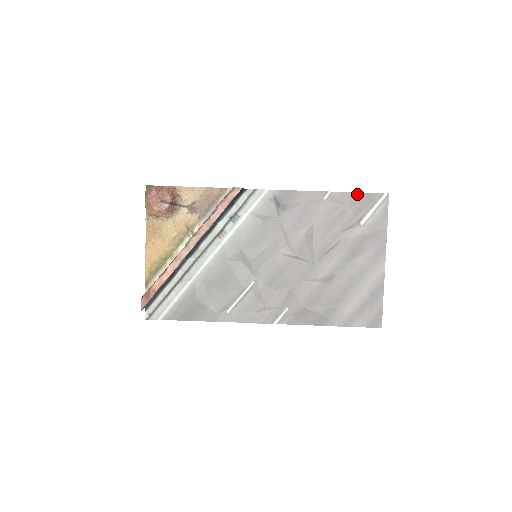
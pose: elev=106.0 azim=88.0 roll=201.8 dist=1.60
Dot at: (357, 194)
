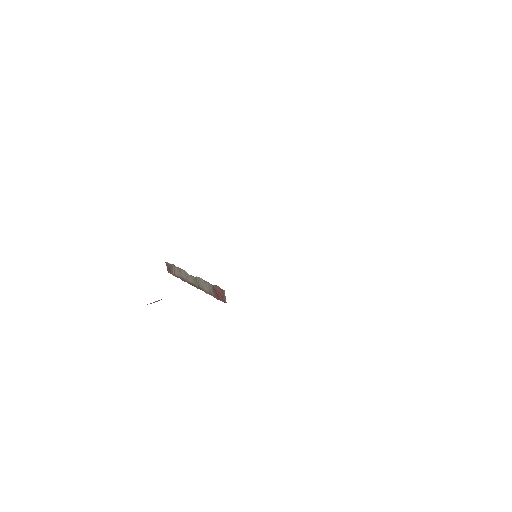
Dot at: occluded
